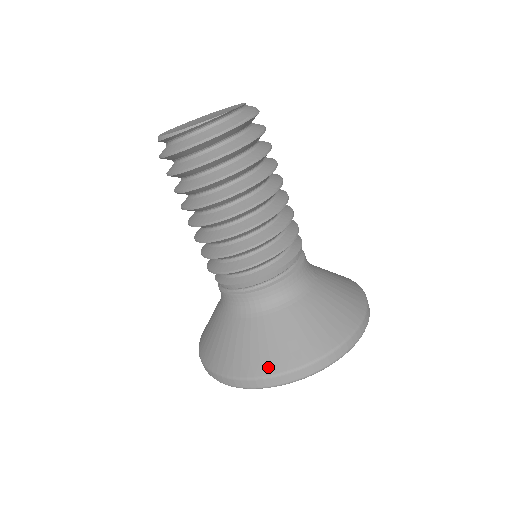
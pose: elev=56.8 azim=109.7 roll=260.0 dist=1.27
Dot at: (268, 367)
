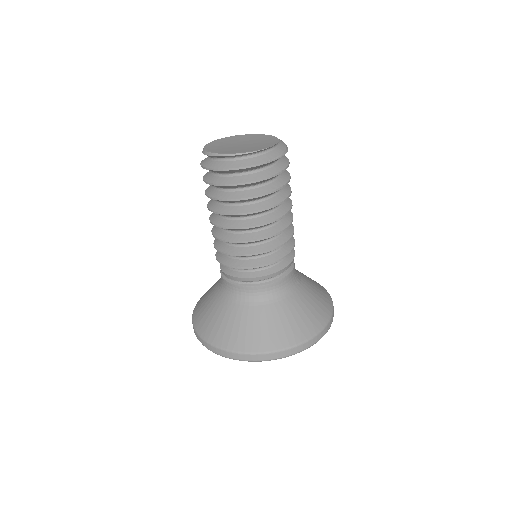
Dot at: (251, 346)
